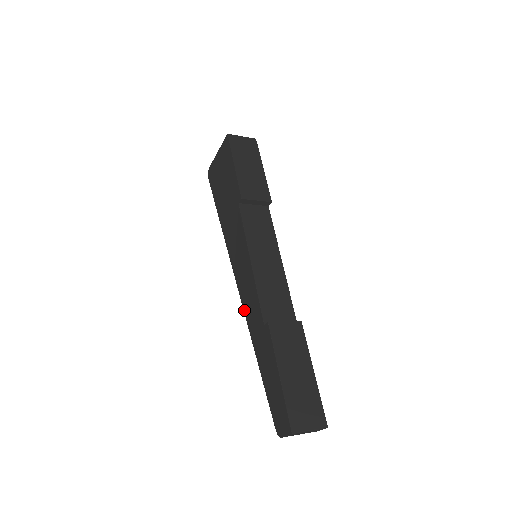
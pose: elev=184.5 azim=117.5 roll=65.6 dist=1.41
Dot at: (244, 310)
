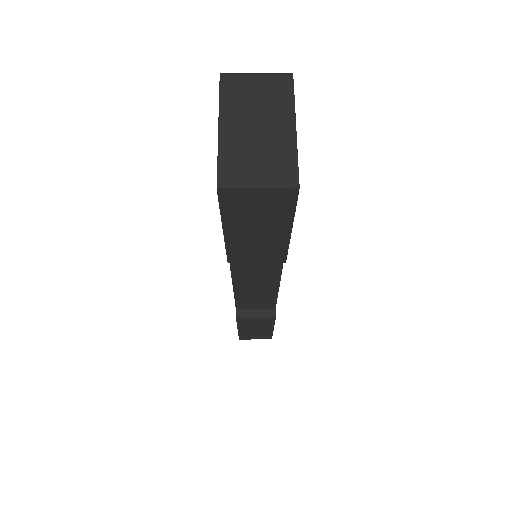
Dot at: occluded
